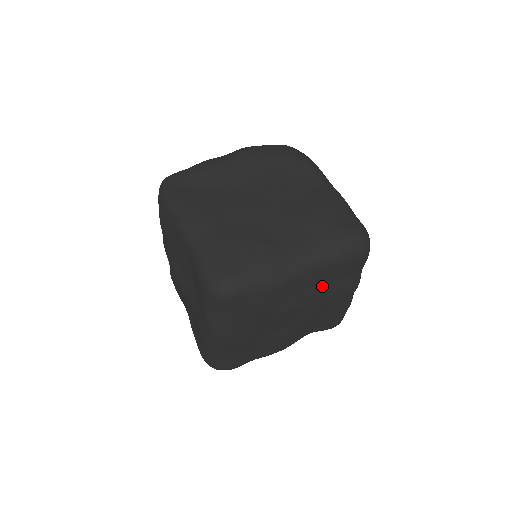
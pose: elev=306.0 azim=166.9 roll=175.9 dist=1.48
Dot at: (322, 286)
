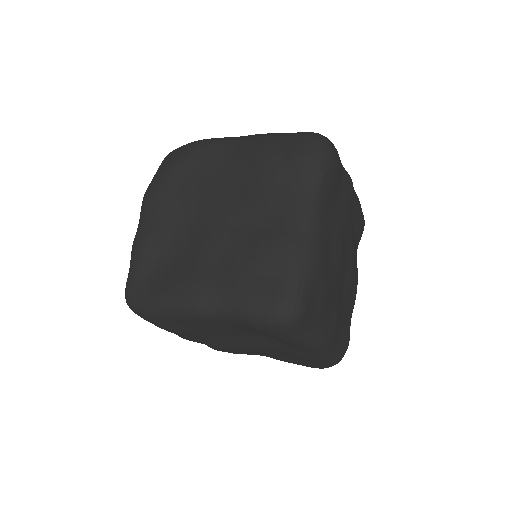
Dot at: (337, 211)
